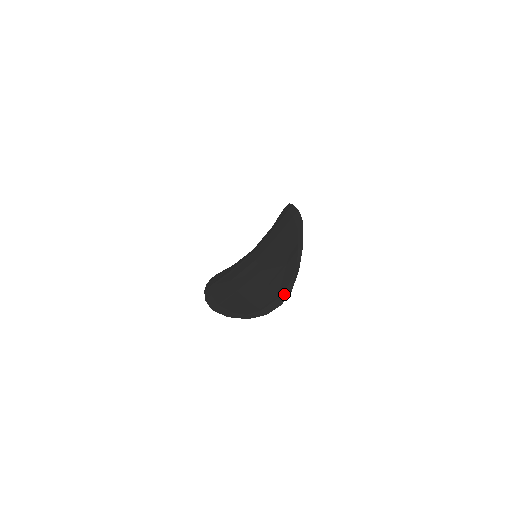
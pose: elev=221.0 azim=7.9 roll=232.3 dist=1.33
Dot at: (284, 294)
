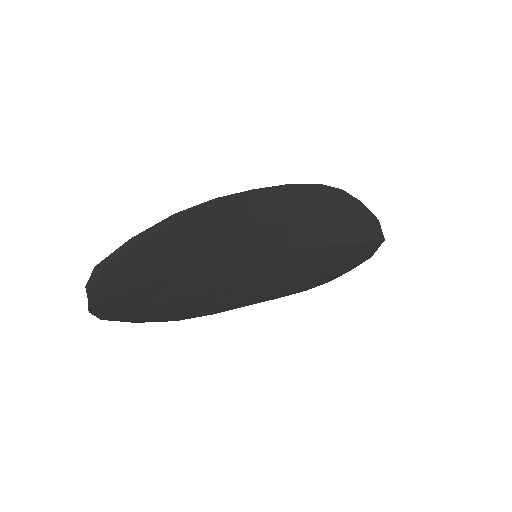
Dot at: (93, 291)
